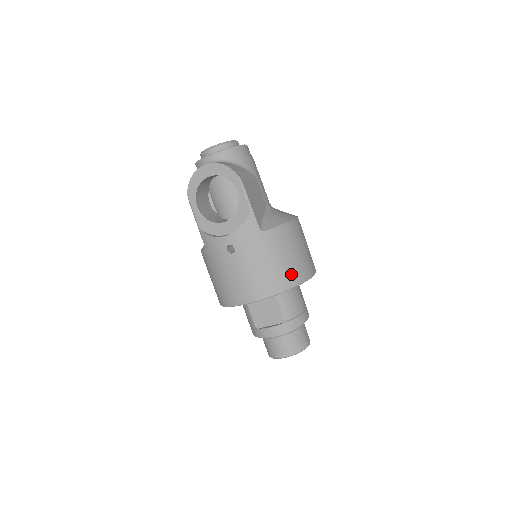
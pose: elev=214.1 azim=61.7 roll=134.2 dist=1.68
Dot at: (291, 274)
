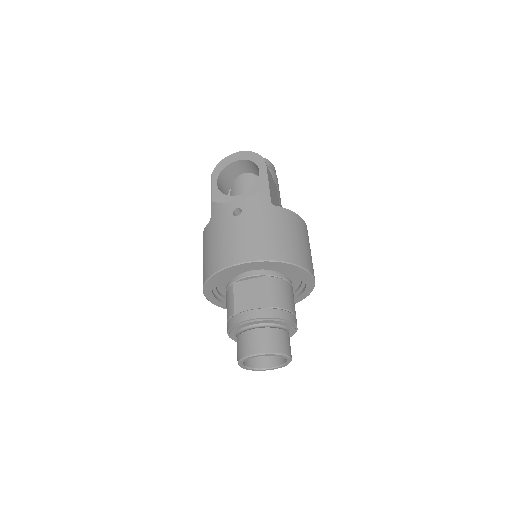
Dot at: (291, 251)
